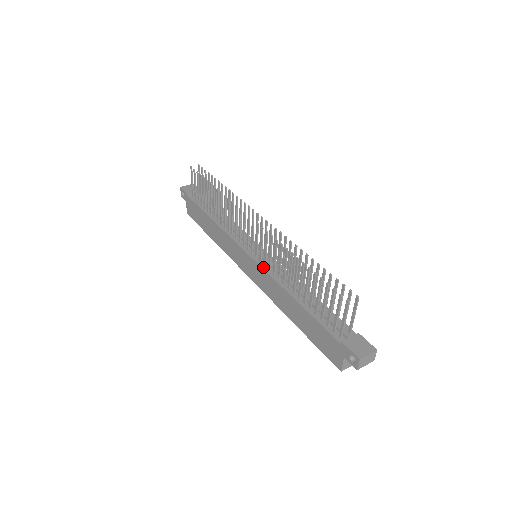
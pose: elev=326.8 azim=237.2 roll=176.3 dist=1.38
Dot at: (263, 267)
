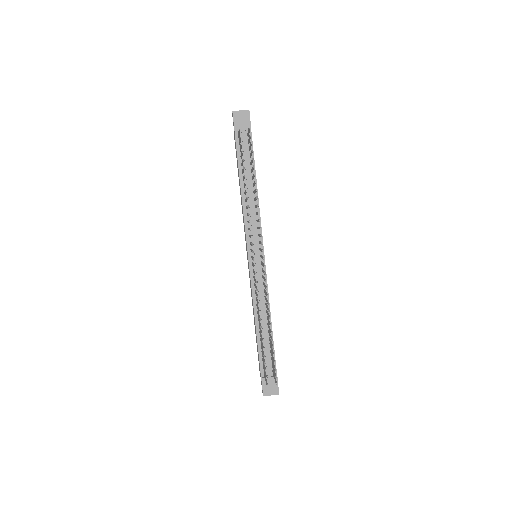
Dot at: (251, 279)
